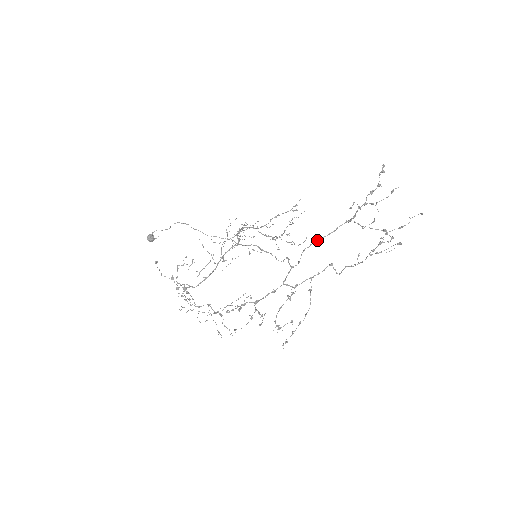
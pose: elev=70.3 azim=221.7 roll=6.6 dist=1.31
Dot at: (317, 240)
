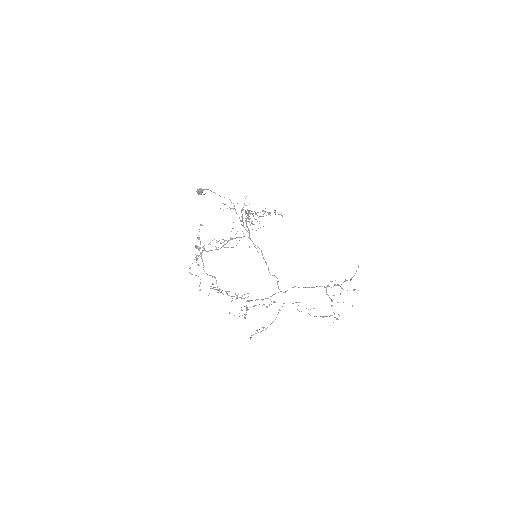
Dot at: (304, 287)
